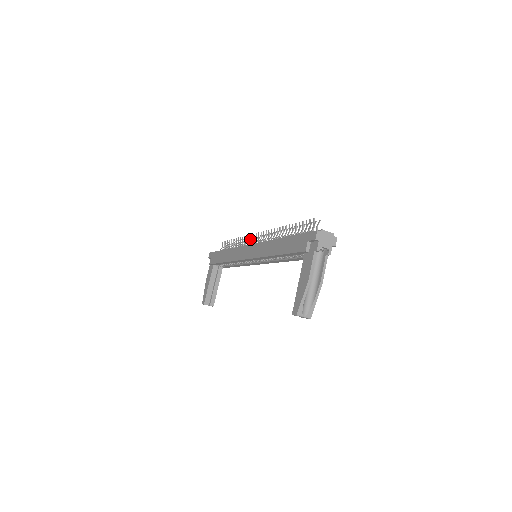
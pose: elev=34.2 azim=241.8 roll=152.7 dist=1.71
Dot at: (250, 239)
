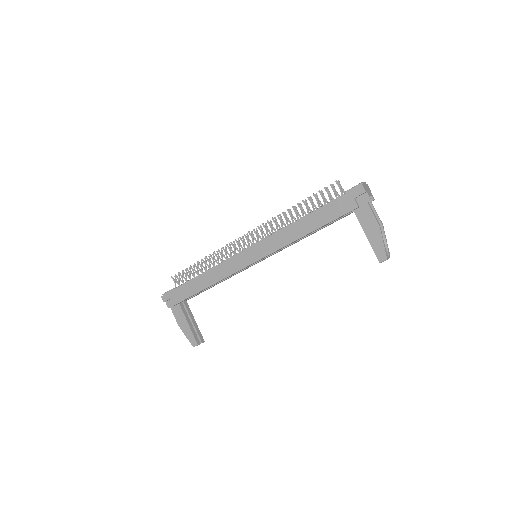
Dot at: (226, 249)
